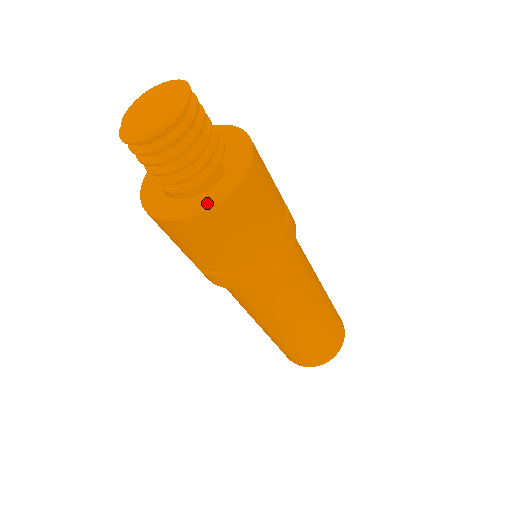
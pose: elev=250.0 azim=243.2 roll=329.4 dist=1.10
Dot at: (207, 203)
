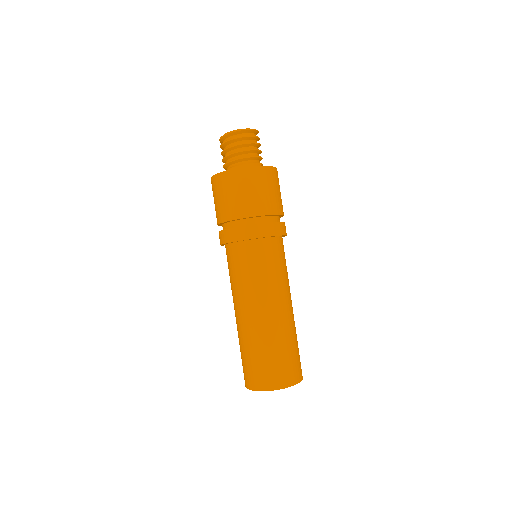
Dot at: (249, 167)
